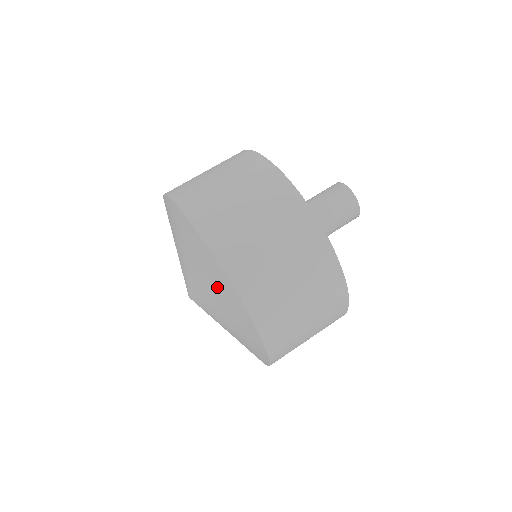
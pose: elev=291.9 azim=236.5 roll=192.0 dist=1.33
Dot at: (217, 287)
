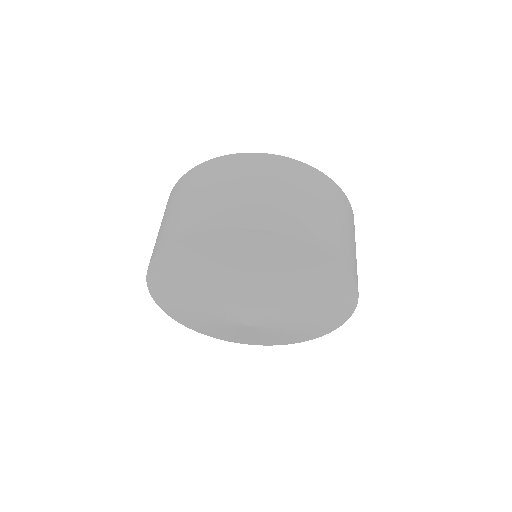
Dot at: (298, 270)
